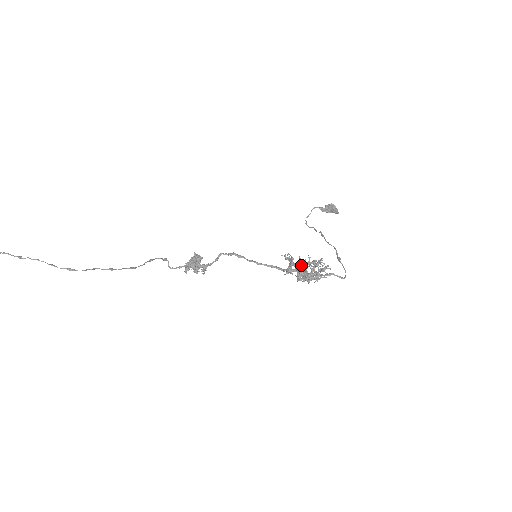
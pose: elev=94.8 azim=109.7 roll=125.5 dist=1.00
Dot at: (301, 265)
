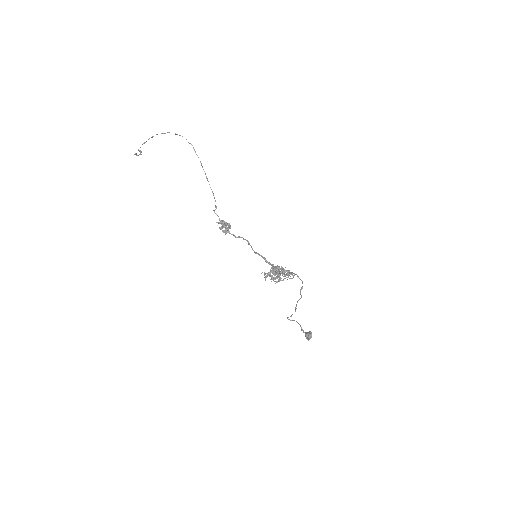
Dot at: (279, 266)
